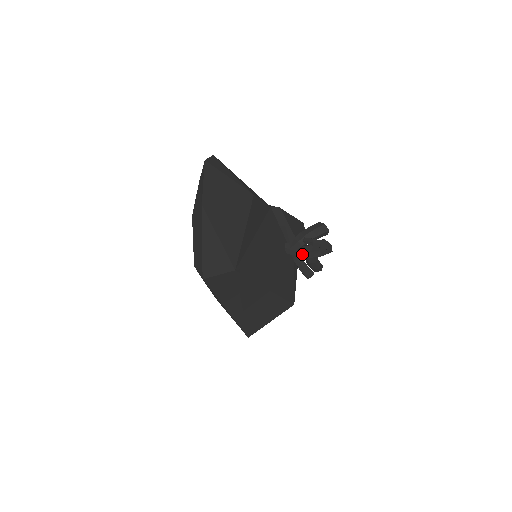
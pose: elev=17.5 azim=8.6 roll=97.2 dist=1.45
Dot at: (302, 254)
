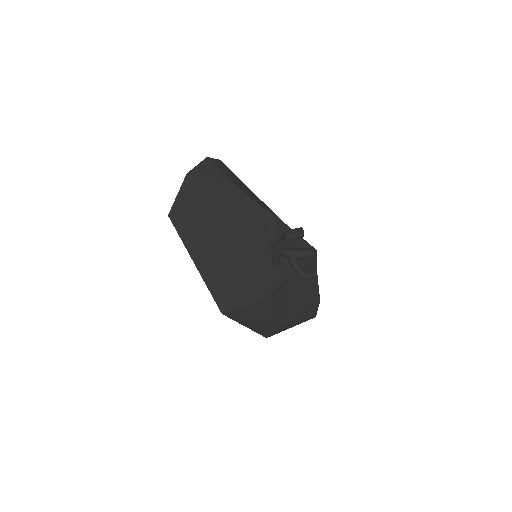
Dot at: (280, 251)
